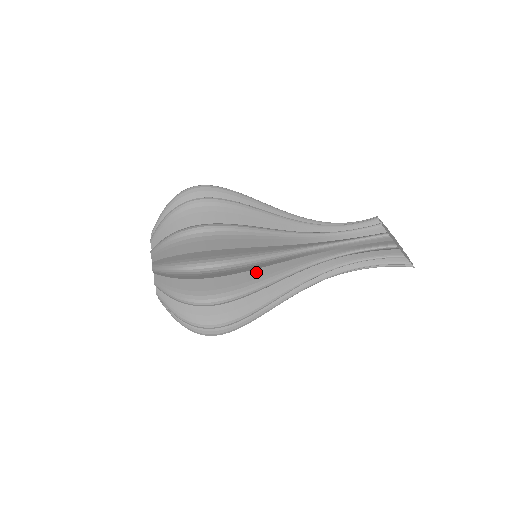
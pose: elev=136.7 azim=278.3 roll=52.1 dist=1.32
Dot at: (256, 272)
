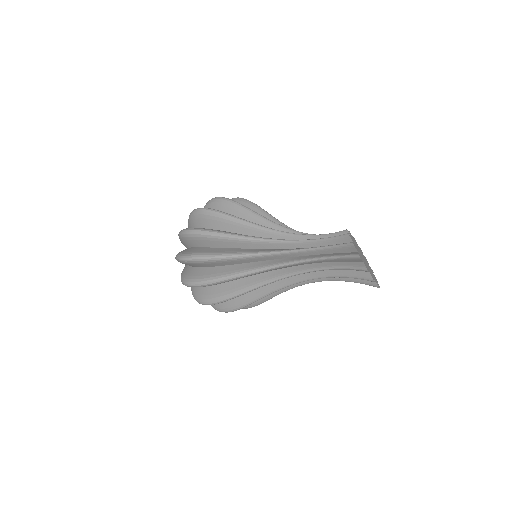
Dot at: occluded
